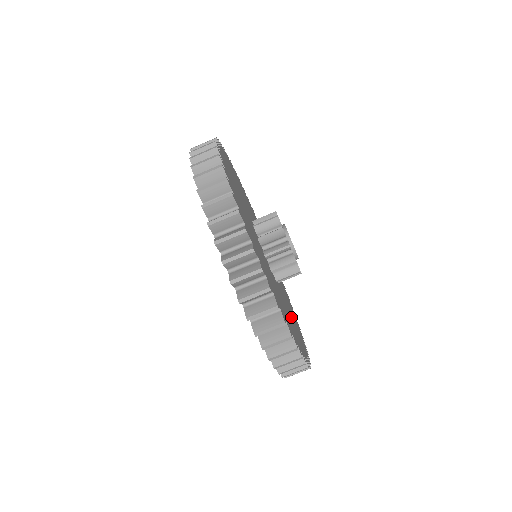
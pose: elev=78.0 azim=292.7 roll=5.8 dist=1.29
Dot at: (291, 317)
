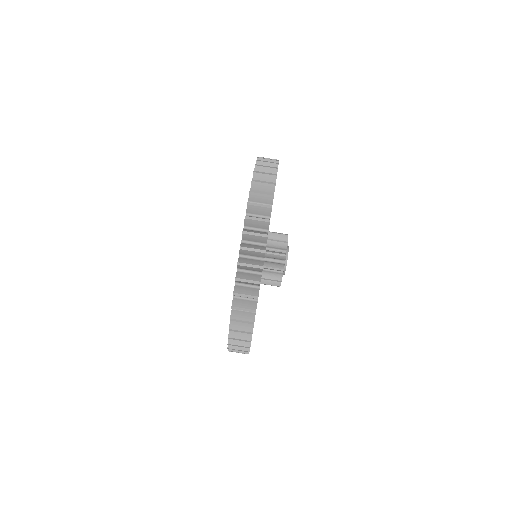
Dot at: occluded
